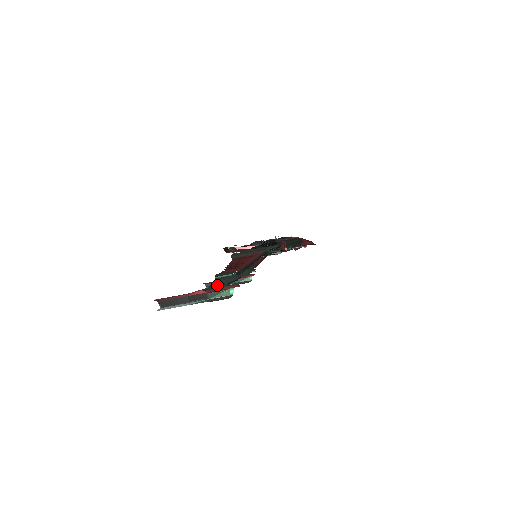
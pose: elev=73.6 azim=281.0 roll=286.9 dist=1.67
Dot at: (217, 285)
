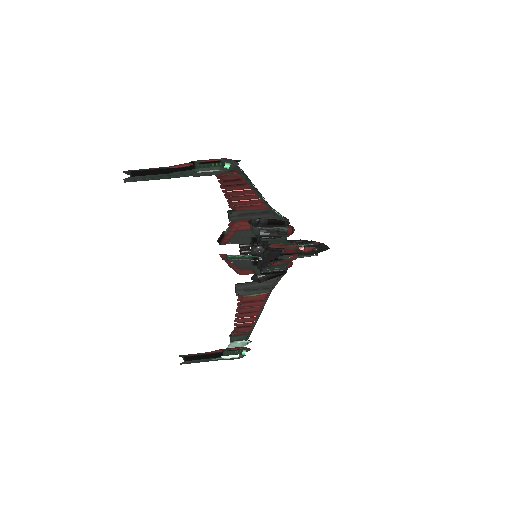
Dot at: occluded
